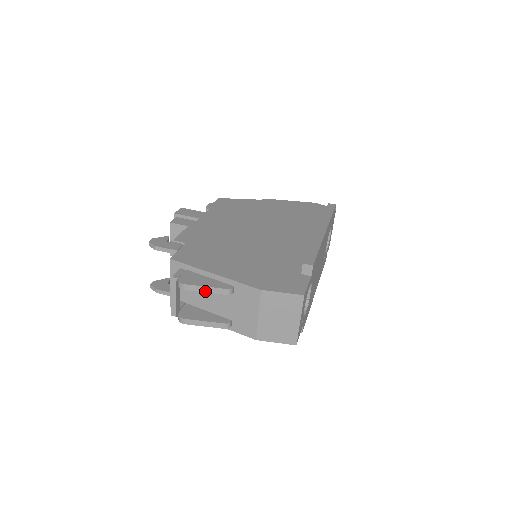
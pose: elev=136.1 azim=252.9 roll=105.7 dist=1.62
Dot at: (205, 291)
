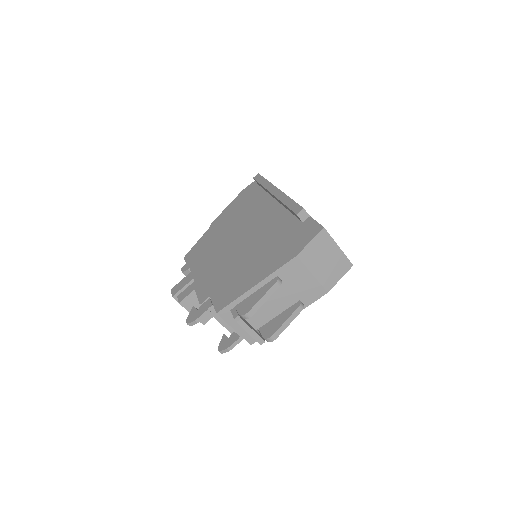
Dot at: (265, 300)
